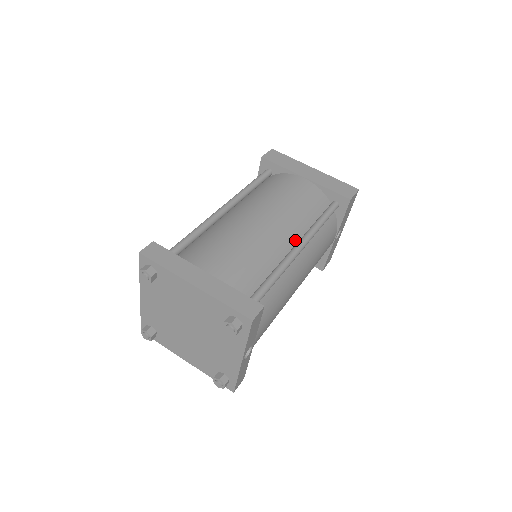
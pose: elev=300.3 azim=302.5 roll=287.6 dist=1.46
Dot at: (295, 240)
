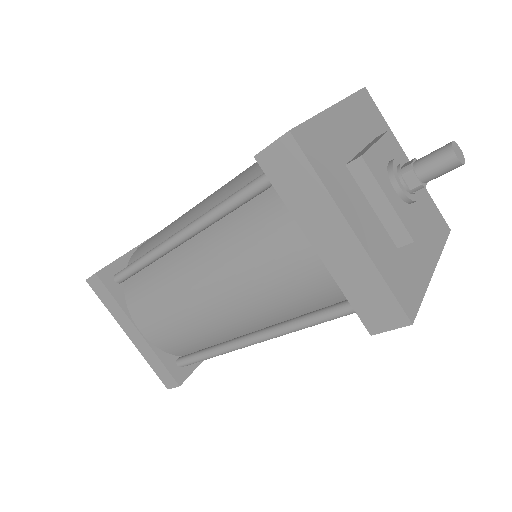
Dot at: (256, 326)
